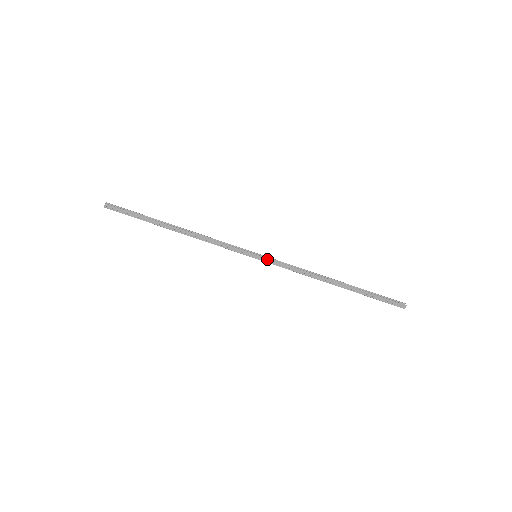
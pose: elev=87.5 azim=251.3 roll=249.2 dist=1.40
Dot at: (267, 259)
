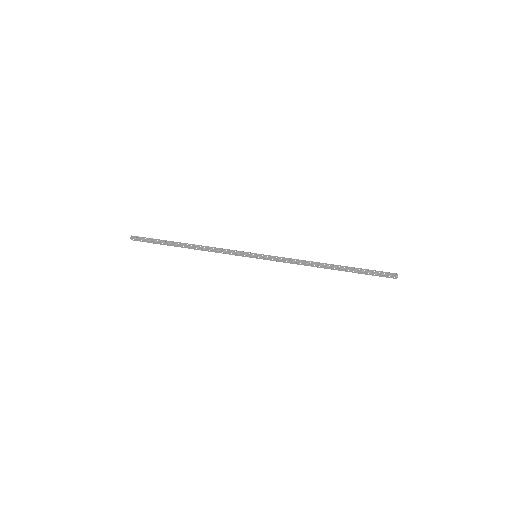
Dot at: (266, 255)
